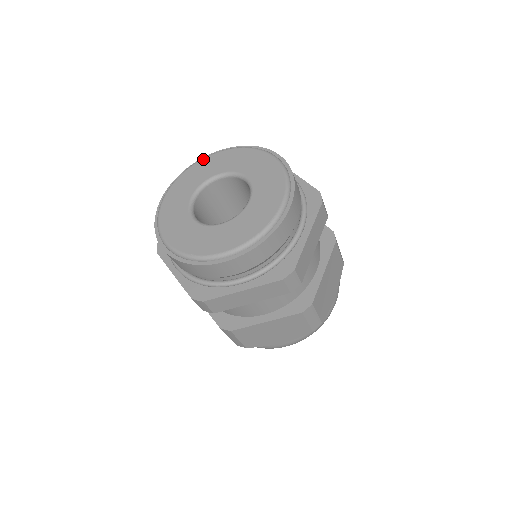
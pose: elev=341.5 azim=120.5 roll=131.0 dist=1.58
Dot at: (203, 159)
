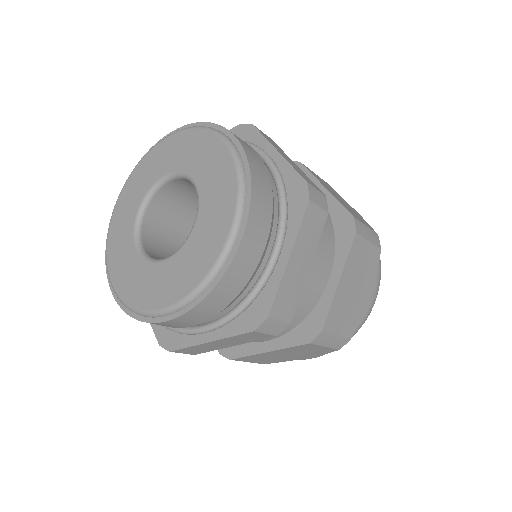
Dot at: (212, 134)
